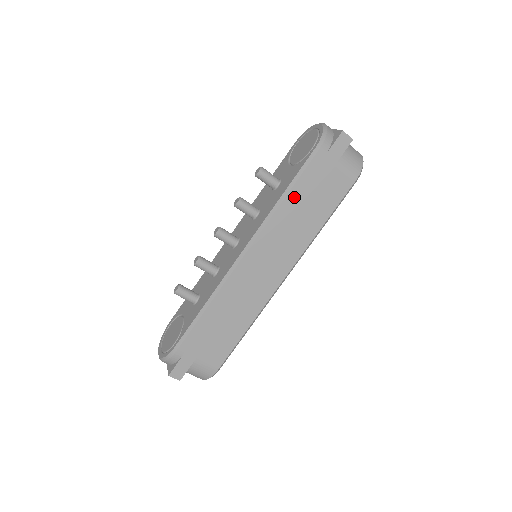
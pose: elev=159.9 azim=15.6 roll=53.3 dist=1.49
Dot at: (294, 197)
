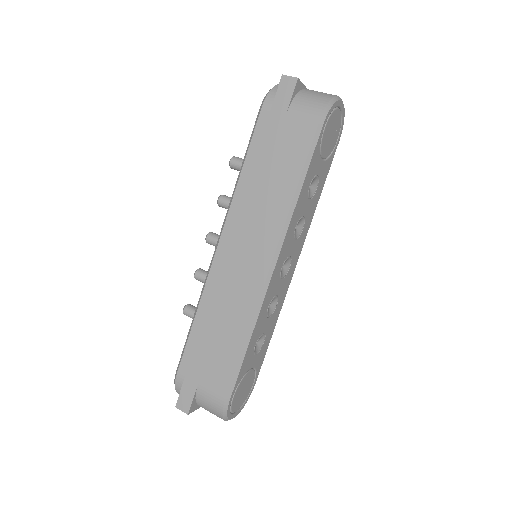
Dot at: (251, 167)
